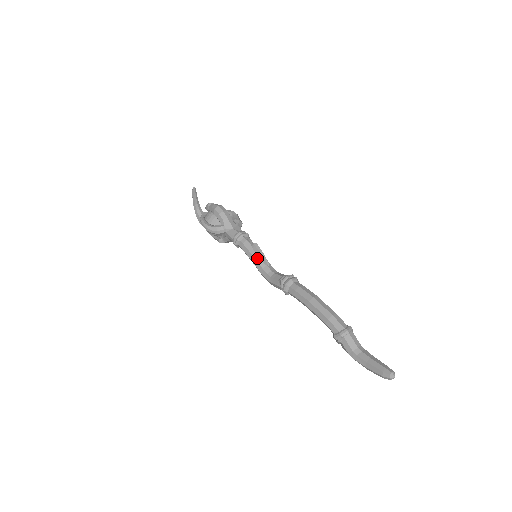
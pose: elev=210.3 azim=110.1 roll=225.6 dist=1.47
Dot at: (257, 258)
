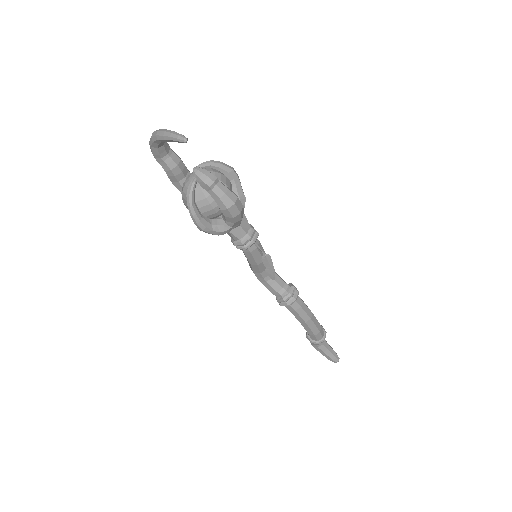
Dot at: (261, 266)
